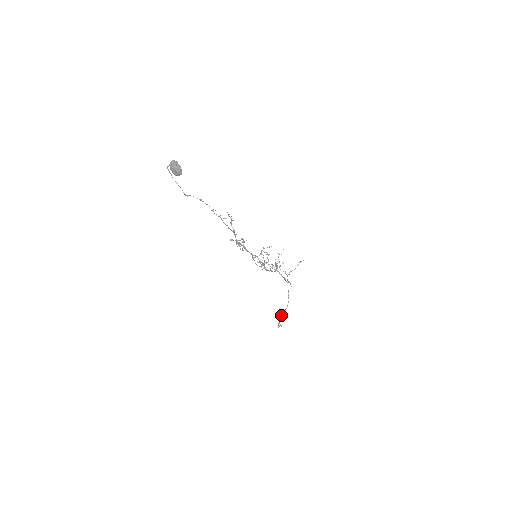
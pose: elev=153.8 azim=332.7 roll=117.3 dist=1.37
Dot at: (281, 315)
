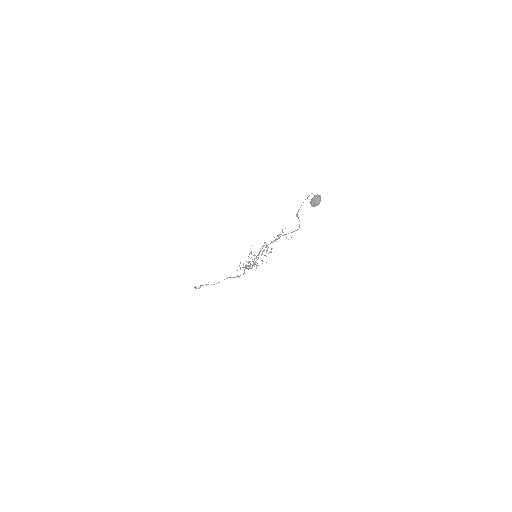
Dot at: (206, 284)
